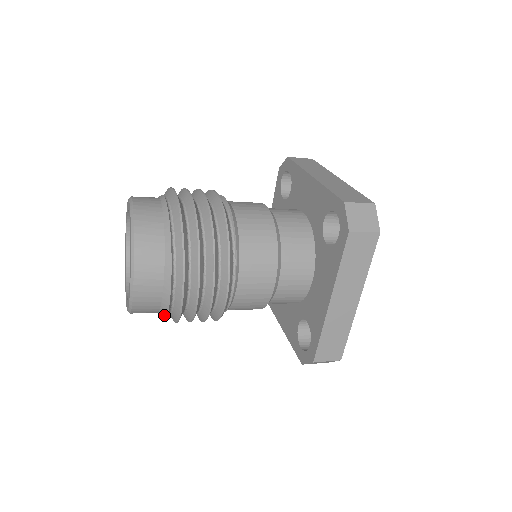
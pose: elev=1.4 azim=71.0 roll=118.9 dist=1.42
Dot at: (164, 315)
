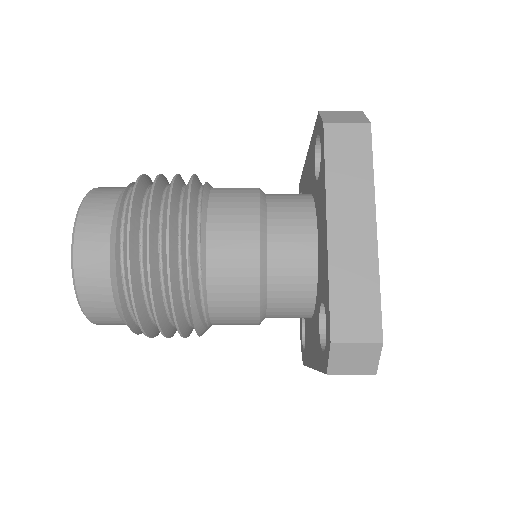
Dot at: (117, 298)
